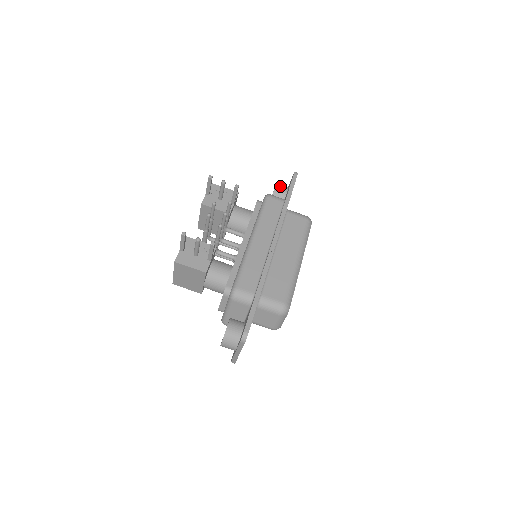
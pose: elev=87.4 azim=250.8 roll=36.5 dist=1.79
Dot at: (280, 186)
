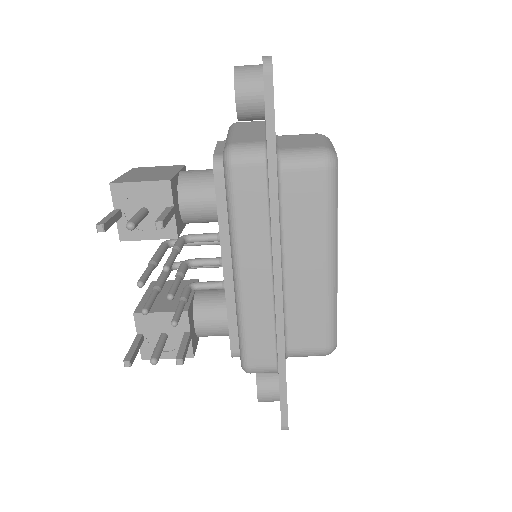
Dot at: (244, 88)
